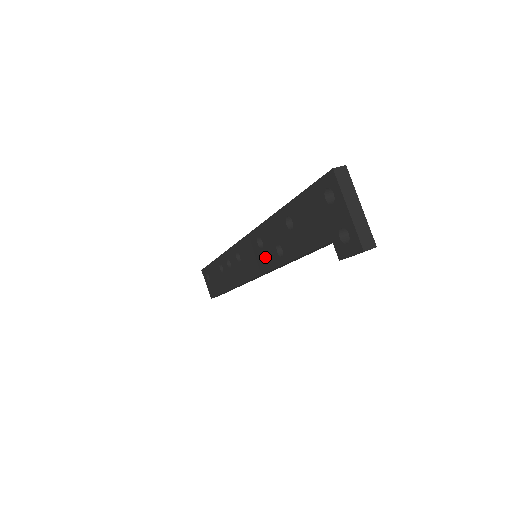
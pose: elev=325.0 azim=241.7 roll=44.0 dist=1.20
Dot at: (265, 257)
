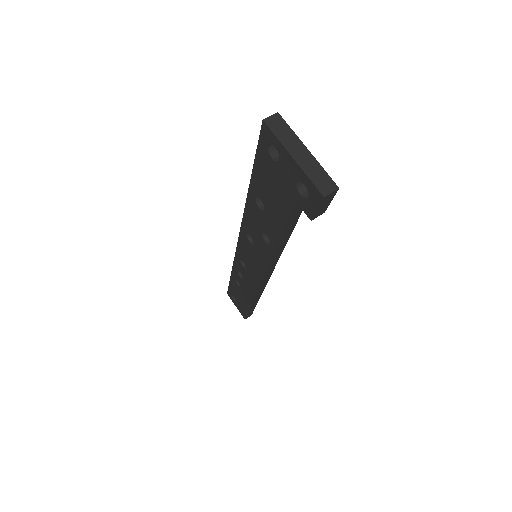
Dot at: (259, 252)
